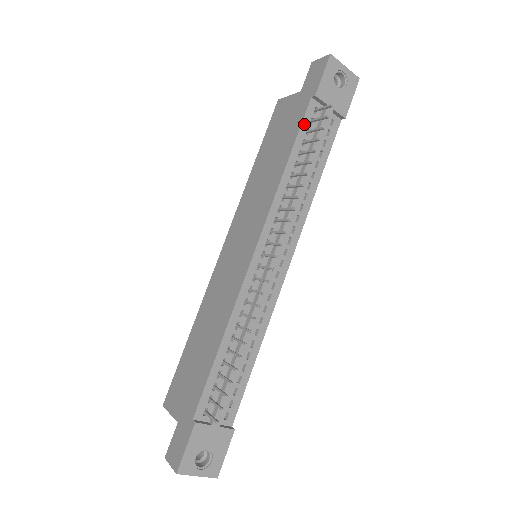
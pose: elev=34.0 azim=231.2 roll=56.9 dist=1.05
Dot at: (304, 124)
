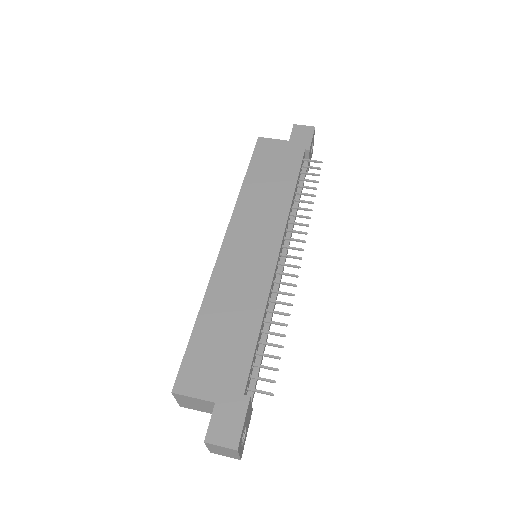
Dot at: (301, 166)
